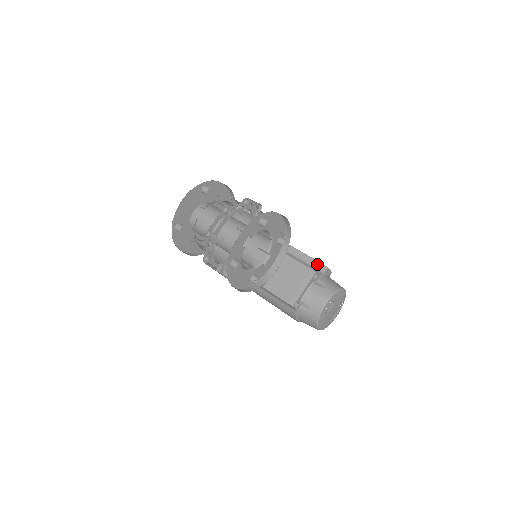
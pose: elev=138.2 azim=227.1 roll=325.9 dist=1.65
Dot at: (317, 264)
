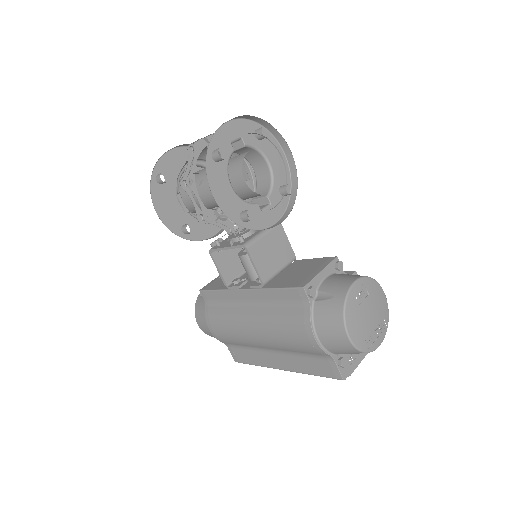
Dot at: occluded
